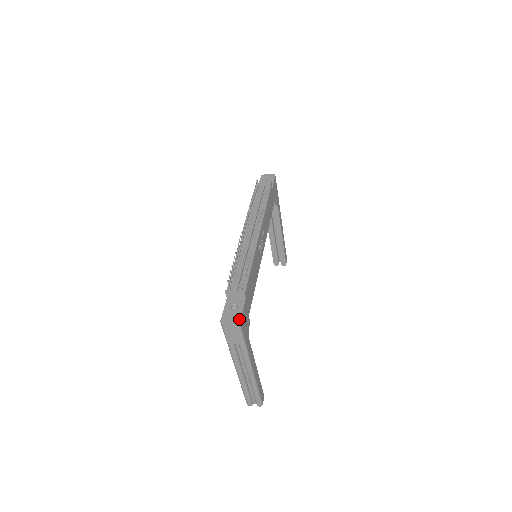
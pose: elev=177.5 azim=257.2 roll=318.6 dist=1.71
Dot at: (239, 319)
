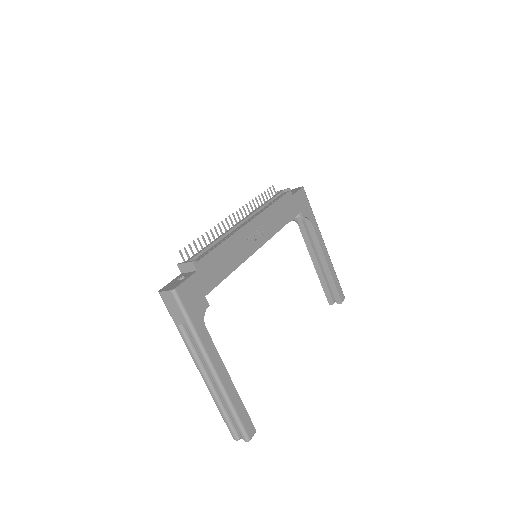
Dot at: (176, 286)
